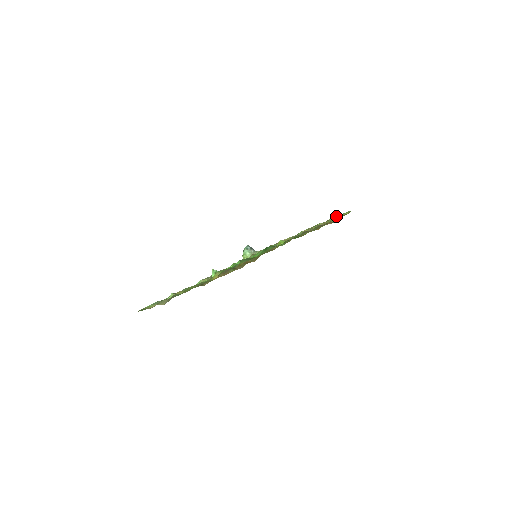
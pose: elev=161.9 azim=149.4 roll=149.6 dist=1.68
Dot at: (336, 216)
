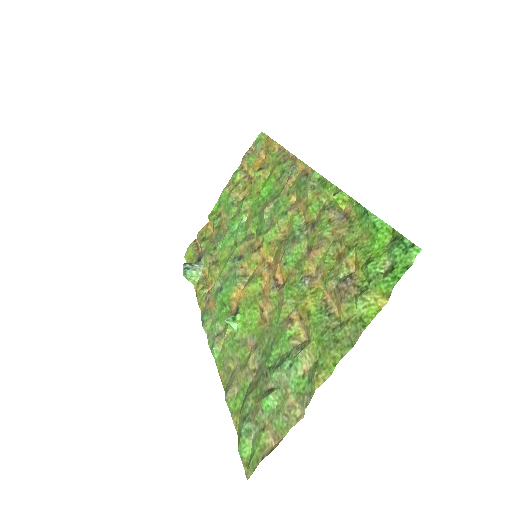
Dot at: (249, 150)
